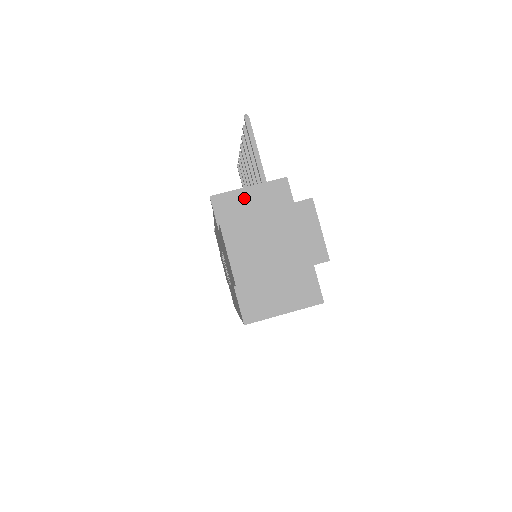
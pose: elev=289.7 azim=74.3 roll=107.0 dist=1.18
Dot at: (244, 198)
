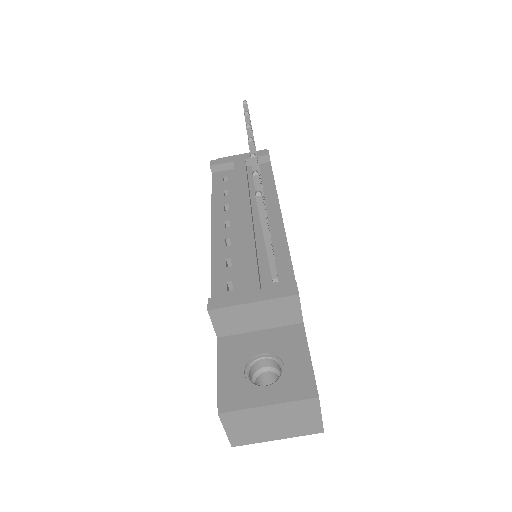
Dot at: (247, 312)
